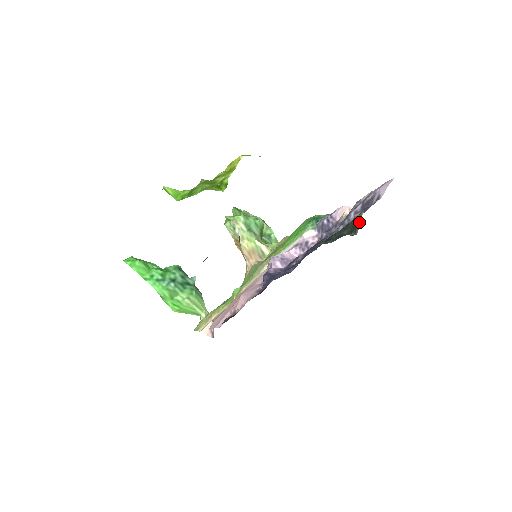
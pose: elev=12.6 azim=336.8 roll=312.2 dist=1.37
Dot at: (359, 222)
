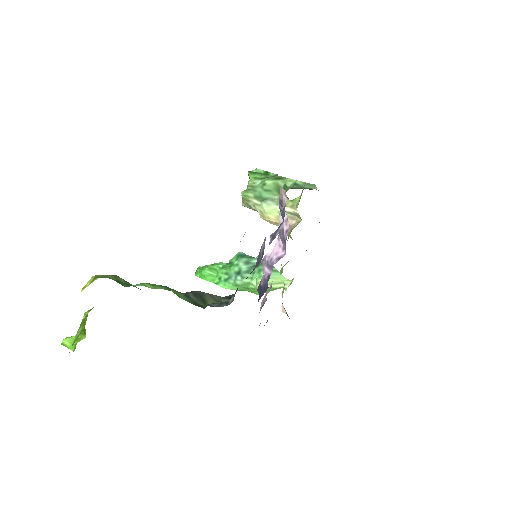
Dot at: occluded
